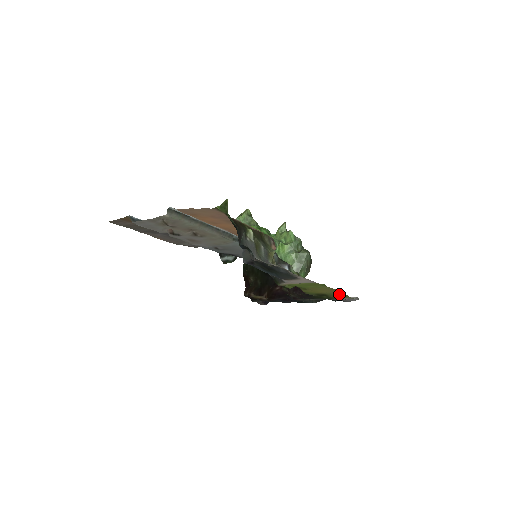
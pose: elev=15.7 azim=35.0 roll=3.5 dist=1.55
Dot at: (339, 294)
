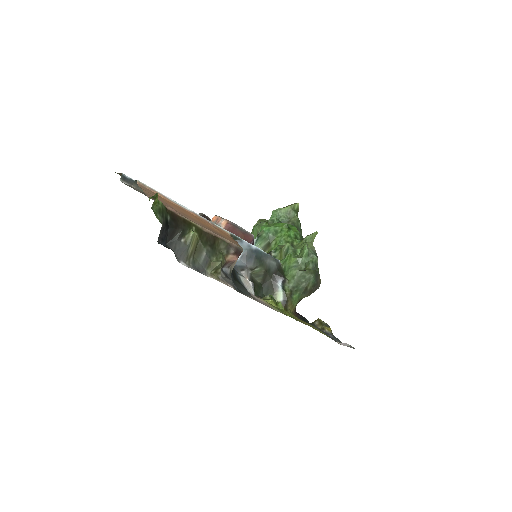
Dot at: occluded
